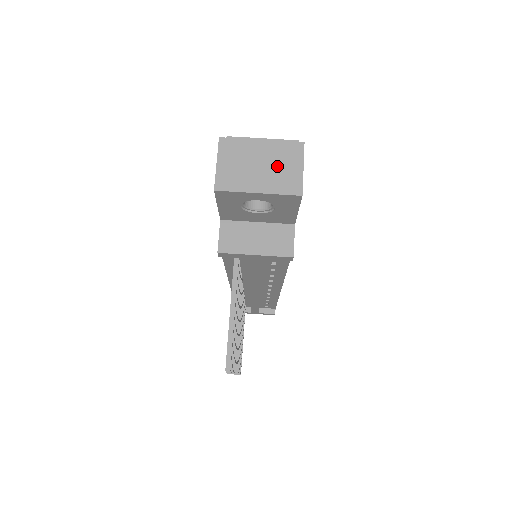
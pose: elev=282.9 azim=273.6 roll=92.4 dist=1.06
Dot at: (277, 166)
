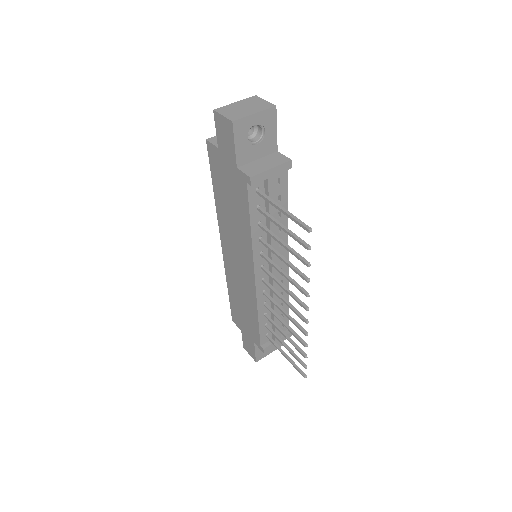
Dot at: (253, 105)
